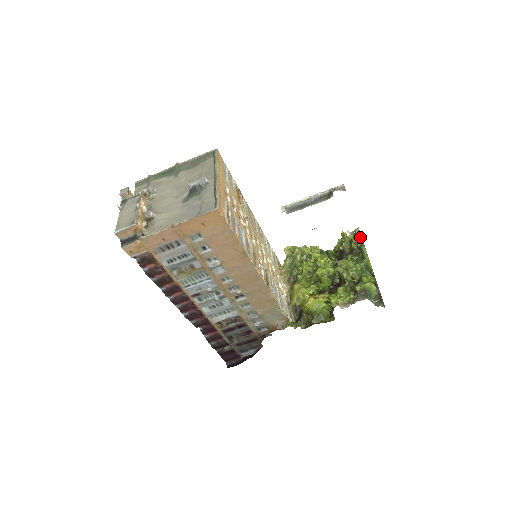
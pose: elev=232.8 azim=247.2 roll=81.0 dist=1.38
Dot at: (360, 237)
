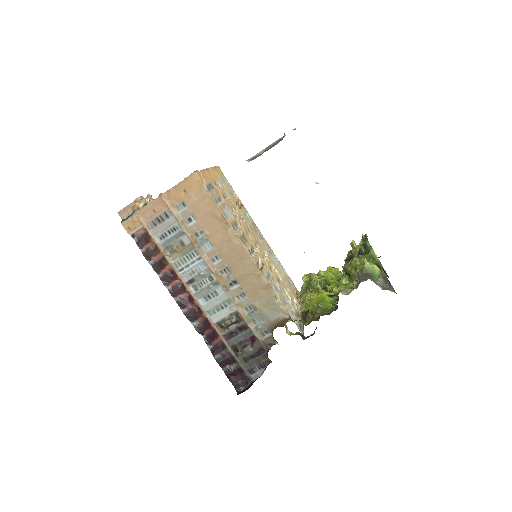
Dot at: (365, 237)
